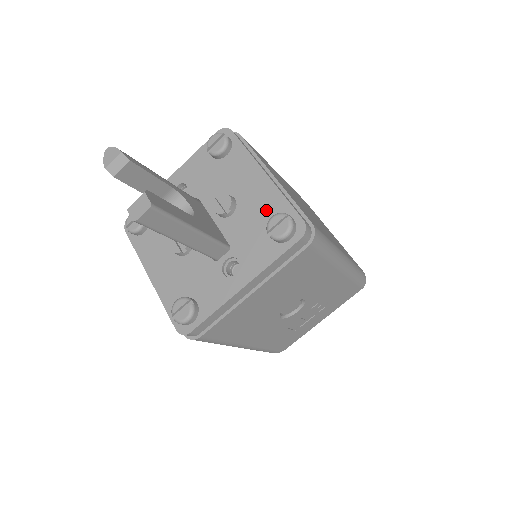
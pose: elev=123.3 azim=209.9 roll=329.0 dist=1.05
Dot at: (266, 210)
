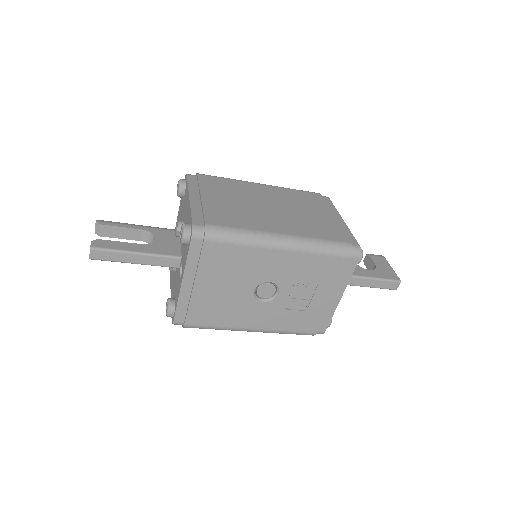
Dot at: occluded
